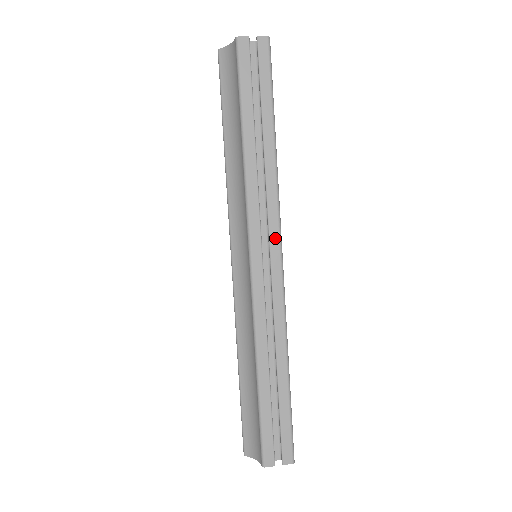
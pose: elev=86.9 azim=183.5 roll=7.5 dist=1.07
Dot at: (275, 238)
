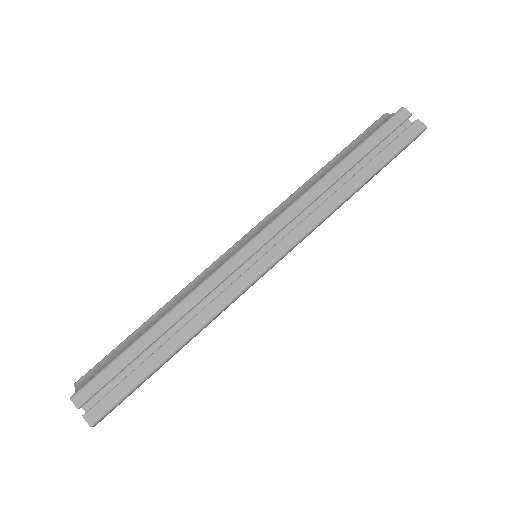
Dot at: (280, 249)
